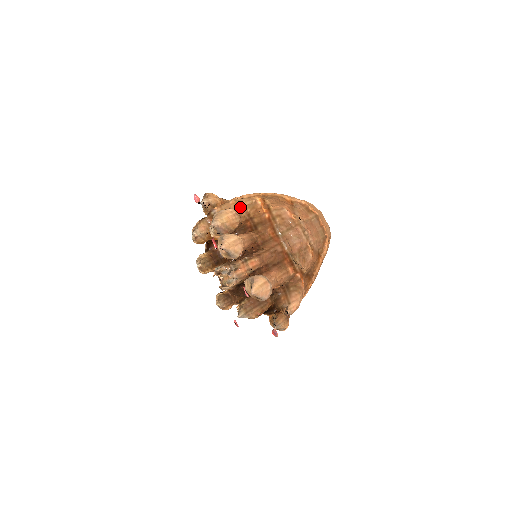
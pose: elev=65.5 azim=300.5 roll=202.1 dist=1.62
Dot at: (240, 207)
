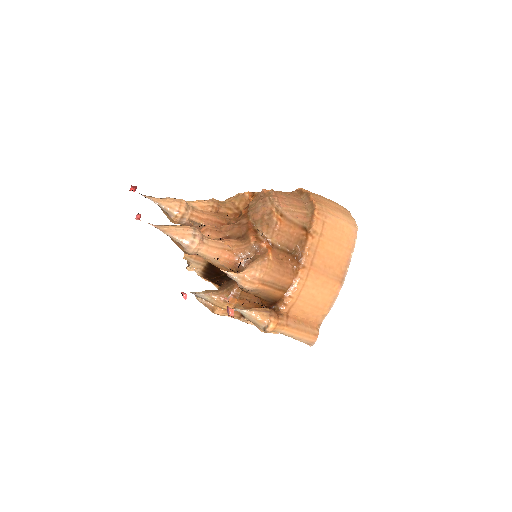
Dot at: (227, 201)
